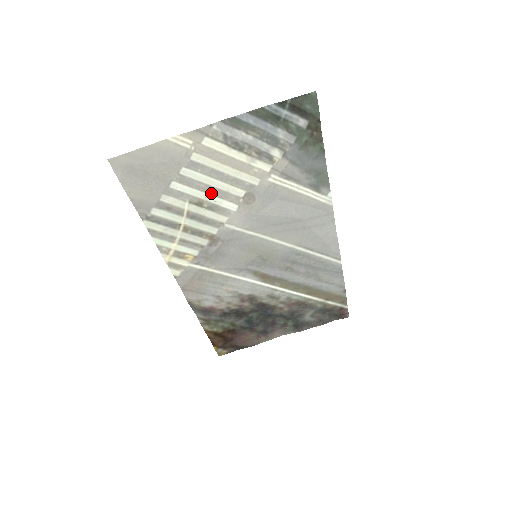
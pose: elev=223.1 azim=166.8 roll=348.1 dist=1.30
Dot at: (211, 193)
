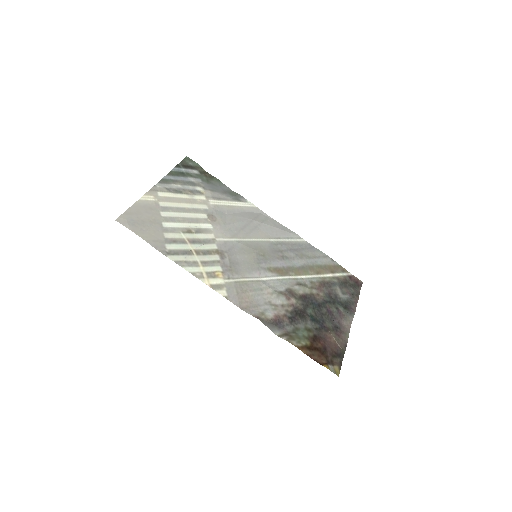
Dot at: (189, 222)
